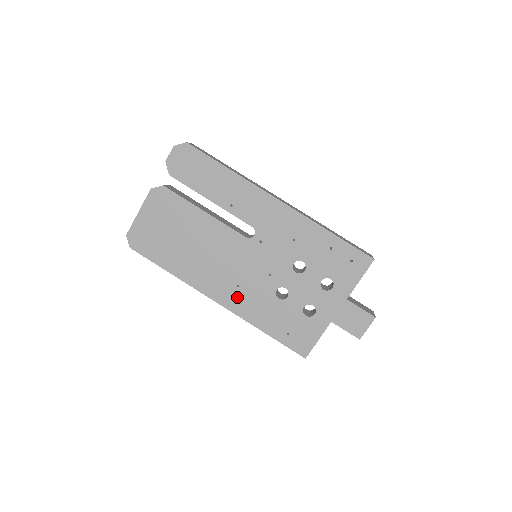
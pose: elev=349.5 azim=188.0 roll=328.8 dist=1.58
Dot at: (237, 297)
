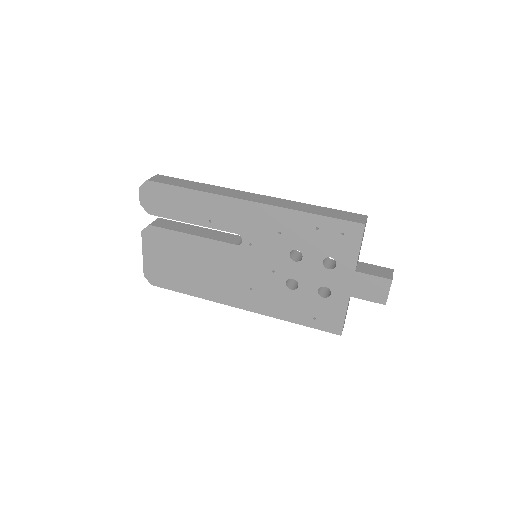
Dot at: (255, 299)
